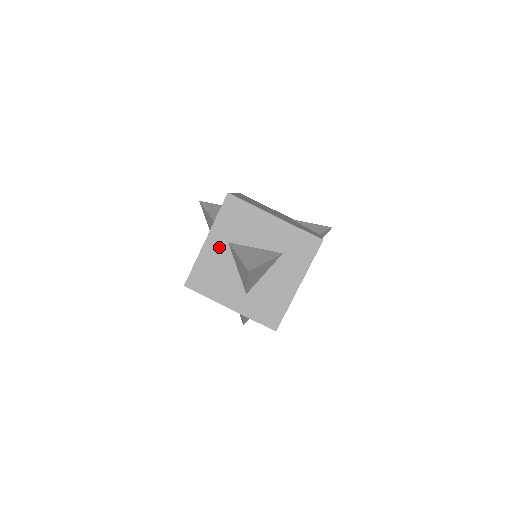
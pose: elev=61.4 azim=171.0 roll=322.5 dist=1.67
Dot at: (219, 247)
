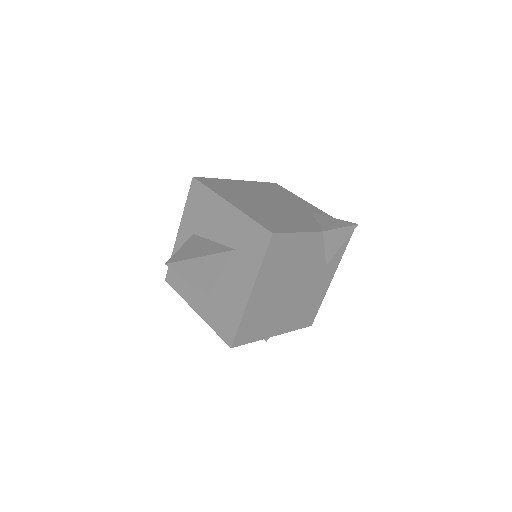
Dot at: (187, 239)
